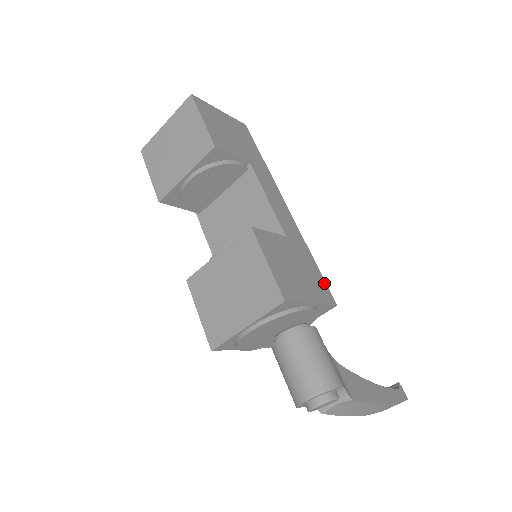
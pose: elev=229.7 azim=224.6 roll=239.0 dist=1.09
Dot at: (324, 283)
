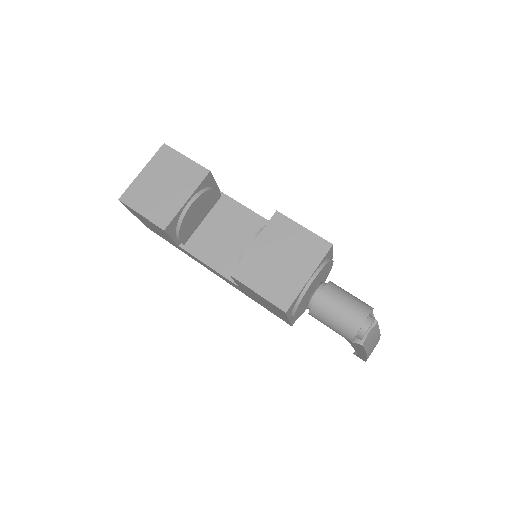
Dot at: occluded
